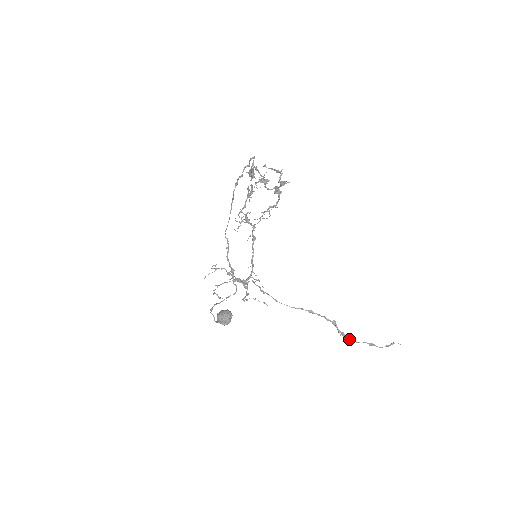
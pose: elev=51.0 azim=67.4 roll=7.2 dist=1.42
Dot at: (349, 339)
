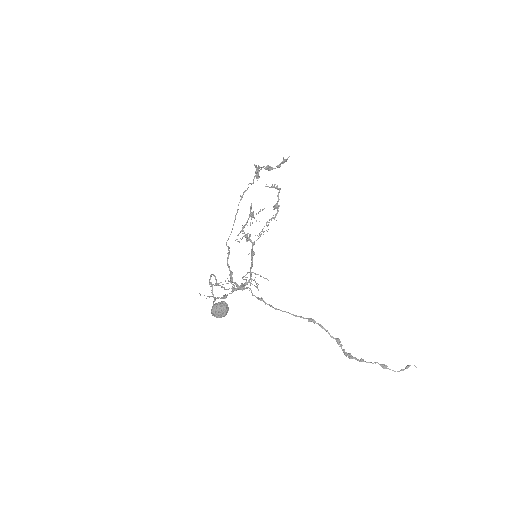
Dot at: (358, 360)
